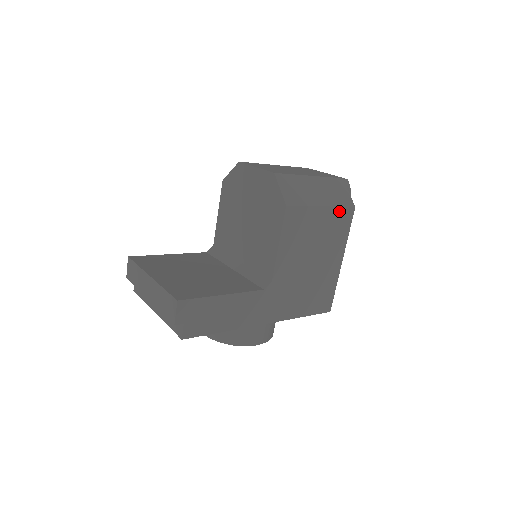
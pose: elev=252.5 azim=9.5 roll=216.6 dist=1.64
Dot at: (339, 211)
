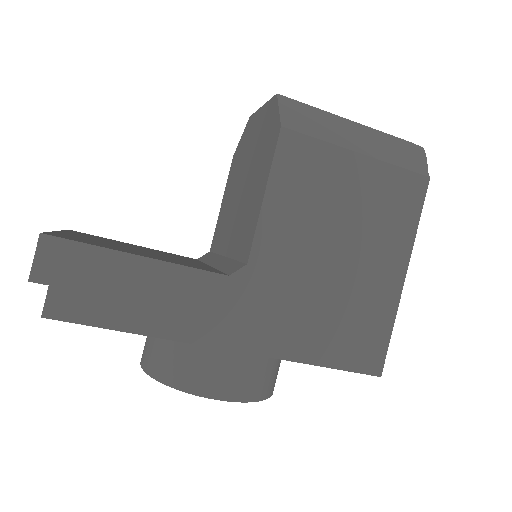
Dot at: (395, 174)
